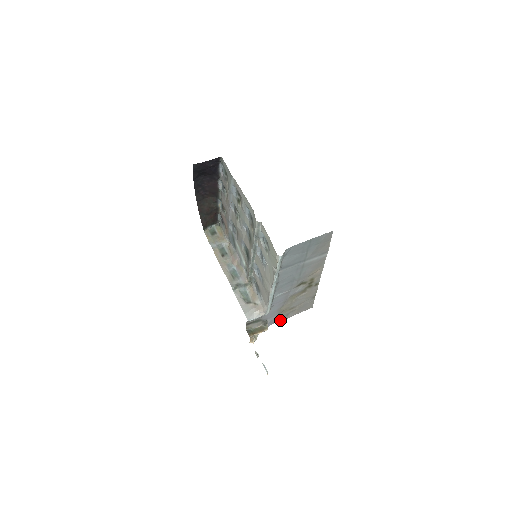
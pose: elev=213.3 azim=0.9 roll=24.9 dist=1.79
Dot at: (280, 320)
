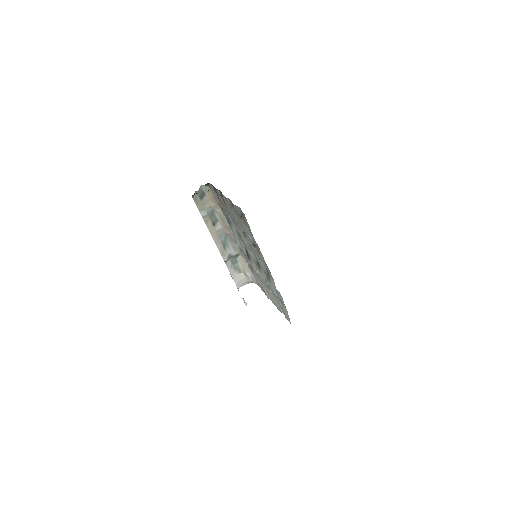
Dot at: occluded
